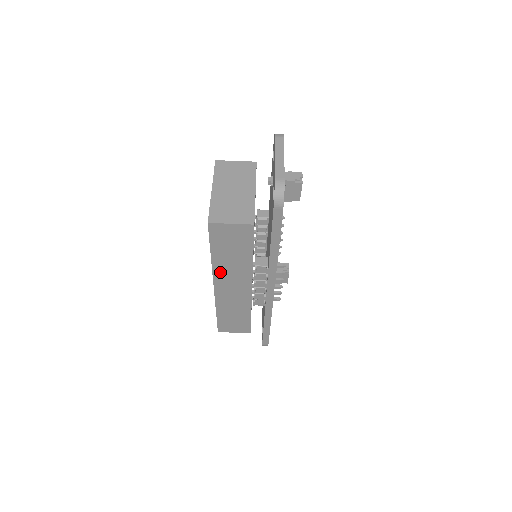
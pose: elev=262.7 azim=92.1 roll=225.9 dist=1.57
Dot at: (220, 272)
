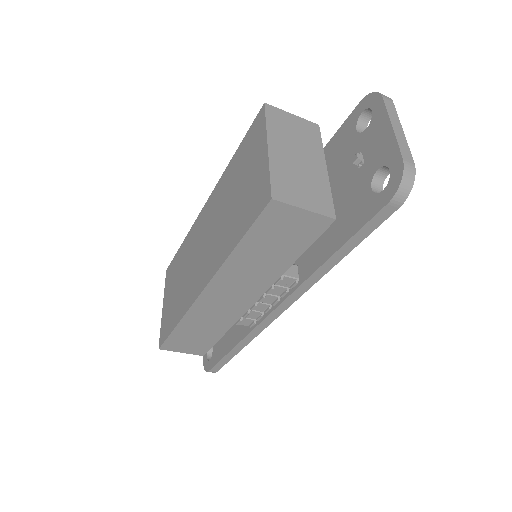
Dot at: (228, 274)
